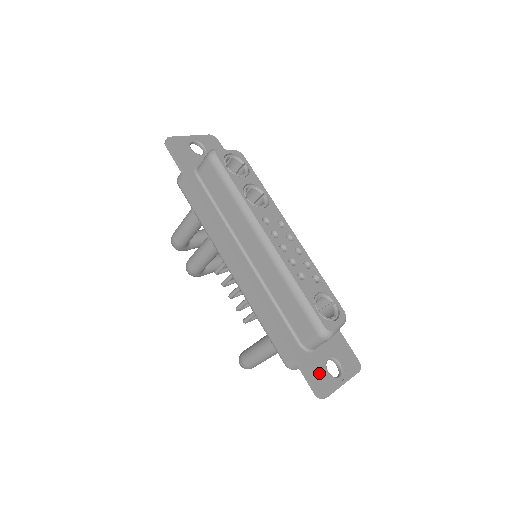
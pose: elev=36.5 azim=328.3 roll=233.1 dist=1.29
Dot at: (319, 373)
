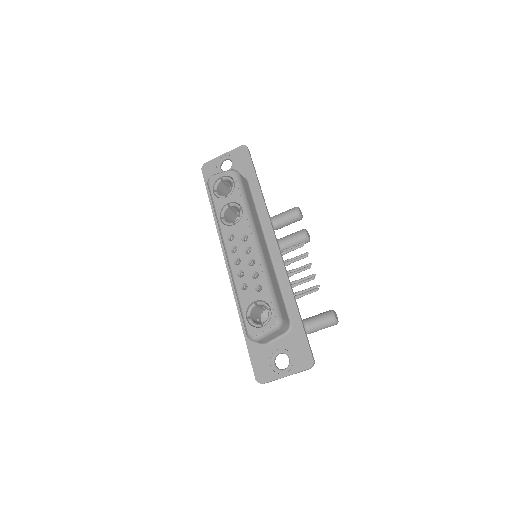
Dot at: (263, 363)
